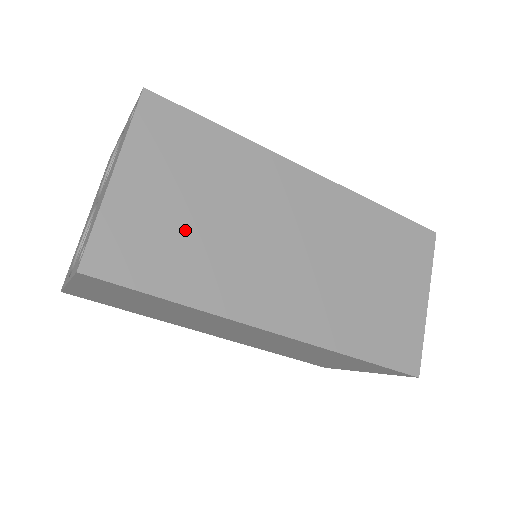
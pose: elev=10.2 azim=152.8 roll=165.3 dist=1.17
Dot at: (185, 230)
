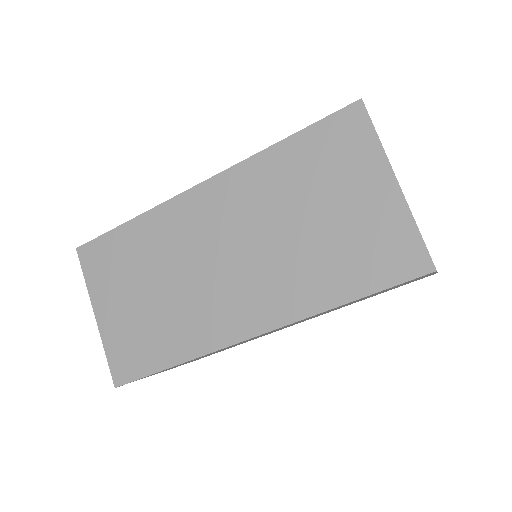
Dot at: (148, 315)
